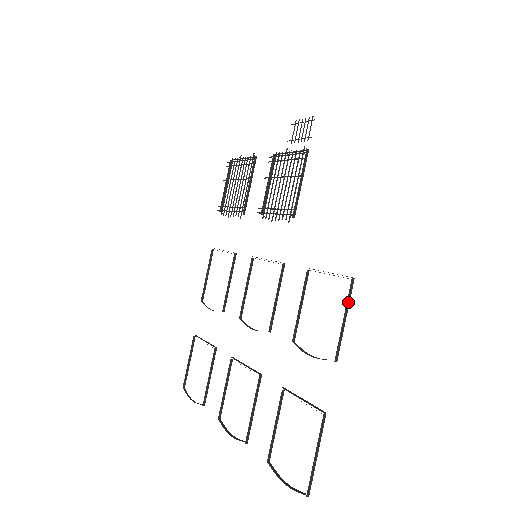
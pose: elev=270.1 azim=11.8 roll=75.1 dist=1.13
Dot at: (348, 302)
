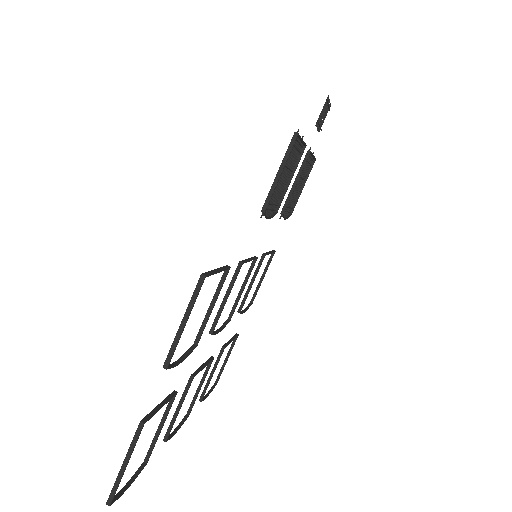
Dot at: (192, 303)
